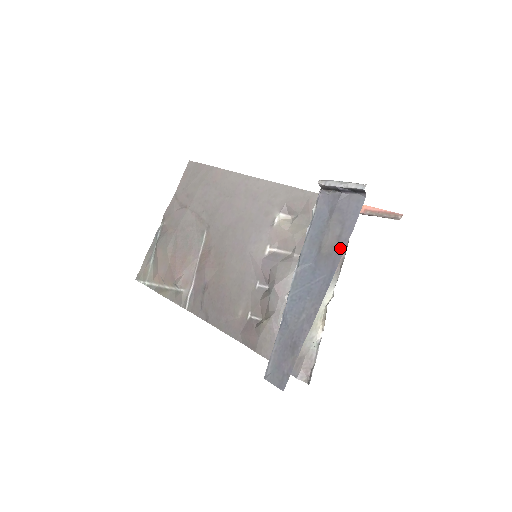
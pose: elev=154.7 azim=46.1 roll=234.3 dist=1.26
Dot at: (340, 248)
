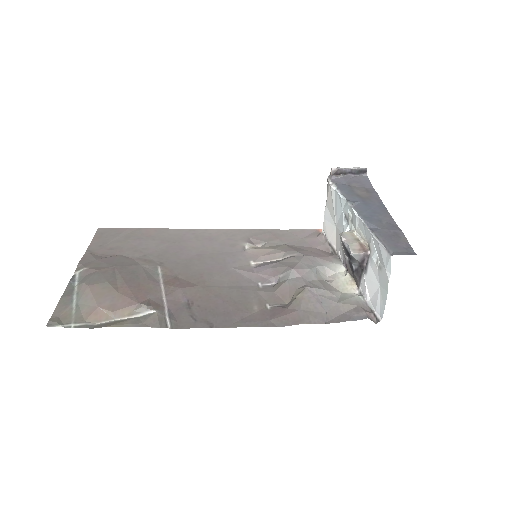
Dot at: (374, 193)
